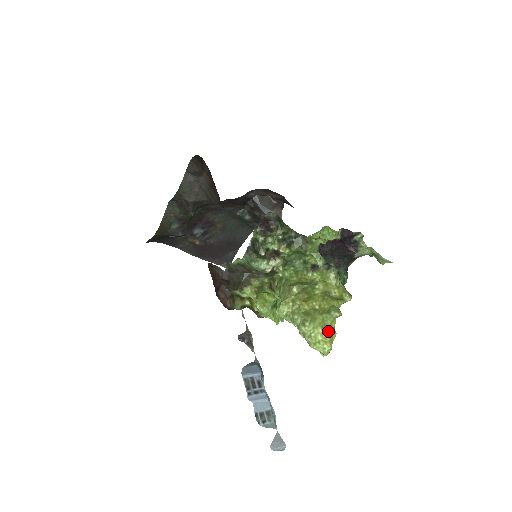
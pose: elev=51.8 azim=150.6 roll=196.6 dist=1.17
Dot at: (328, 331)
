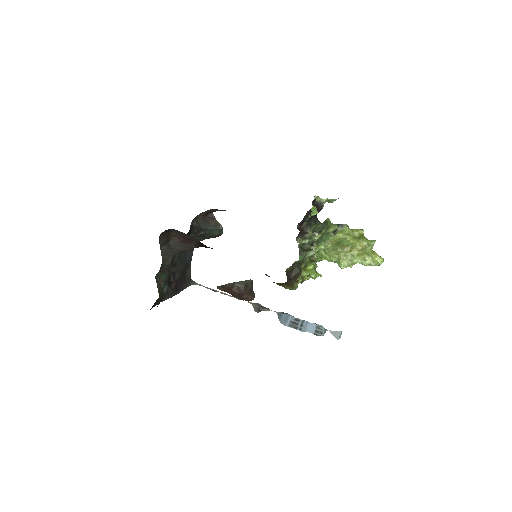
Dot at: (376, 253)
